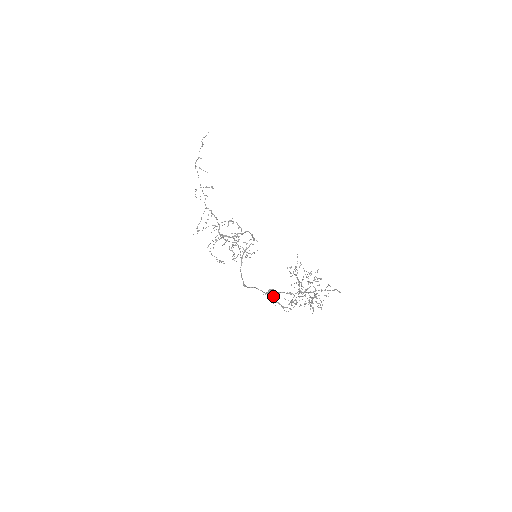
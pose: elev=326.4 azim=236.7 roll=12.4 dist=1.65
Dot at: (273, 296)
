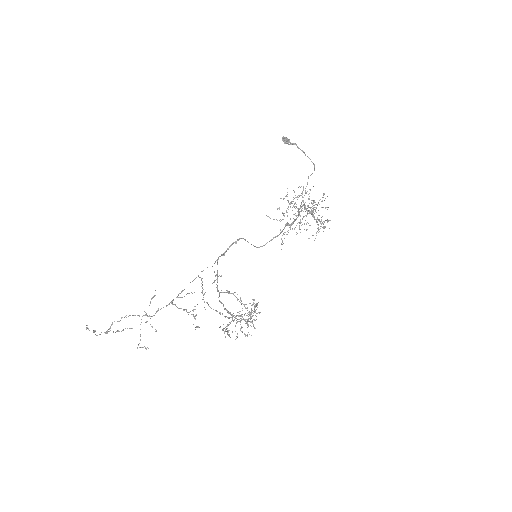
Dot at: occluded
